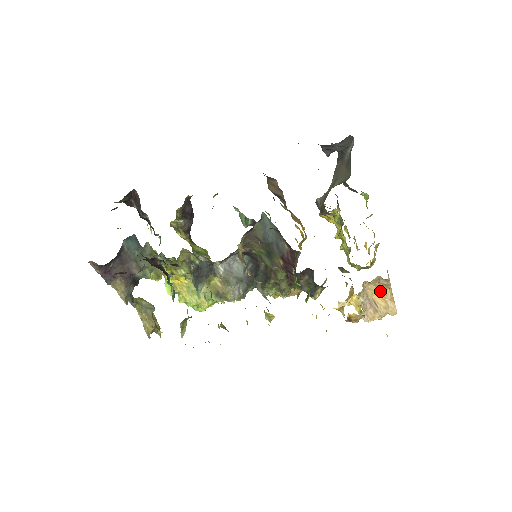
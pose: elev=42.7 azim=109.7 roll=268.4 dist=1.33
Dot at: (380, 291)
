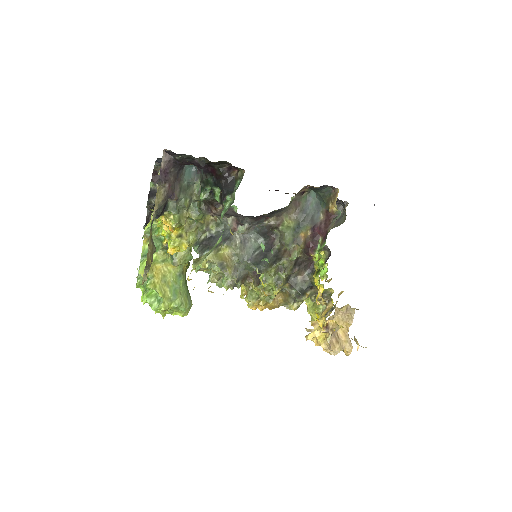
Dot at: (343, 324)
